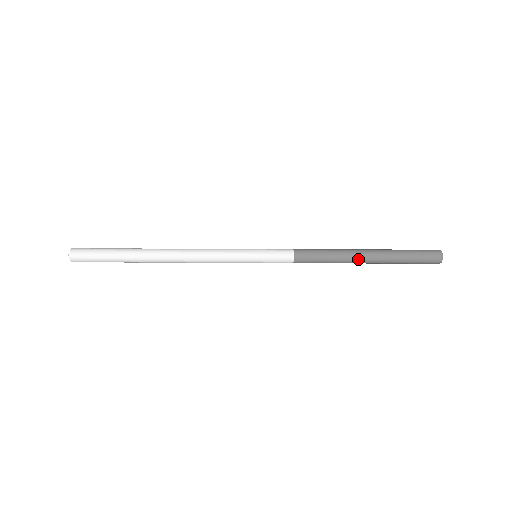
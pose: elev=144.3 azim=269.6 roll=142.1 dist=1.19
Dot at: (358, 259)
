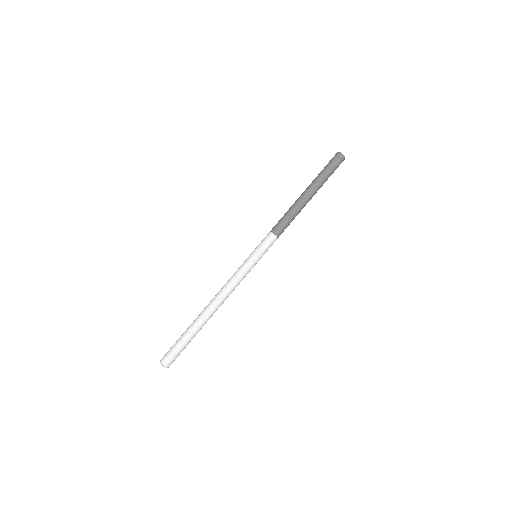
Dot at: occluded
